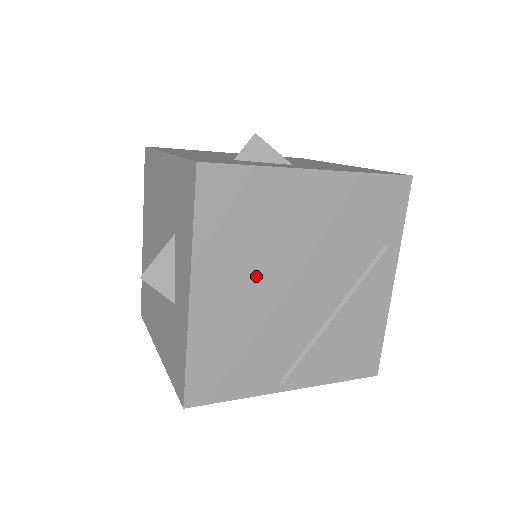
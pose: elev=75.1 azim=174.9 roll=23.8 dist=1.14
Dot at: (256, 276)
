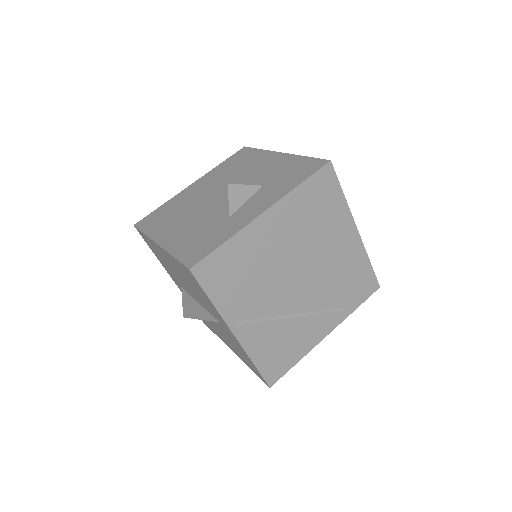
Dot at: (292, 244)
